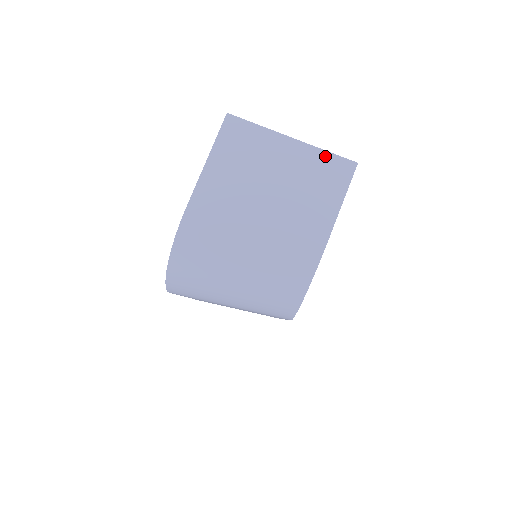
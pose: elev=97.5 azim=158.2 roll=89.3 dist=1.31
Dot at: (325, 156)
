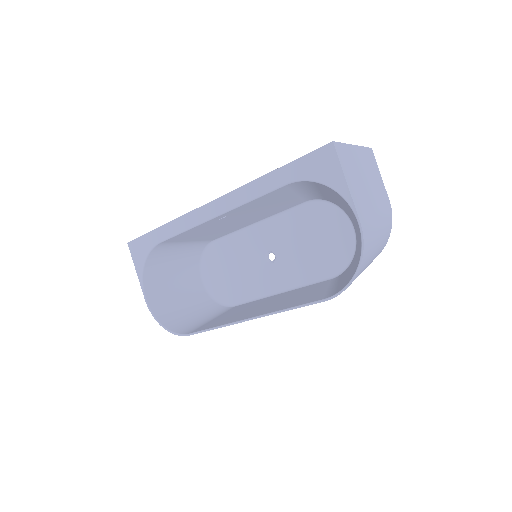
Dot at: (365, 150)
